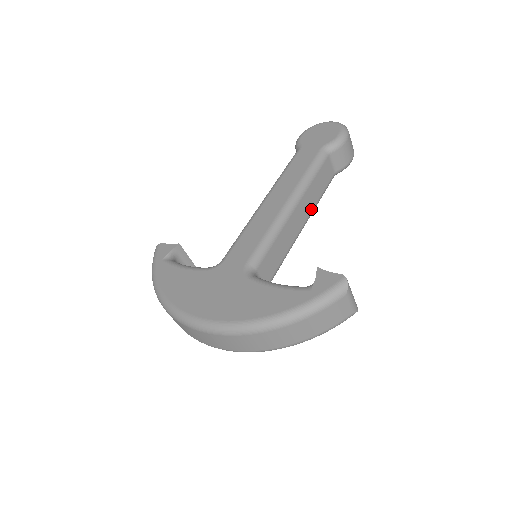
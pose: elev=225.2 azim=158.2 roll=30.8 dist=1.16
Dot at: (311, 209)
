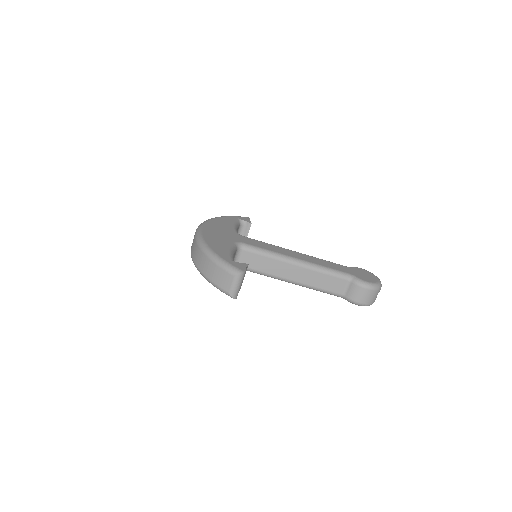
Dot at: (305, 282)
